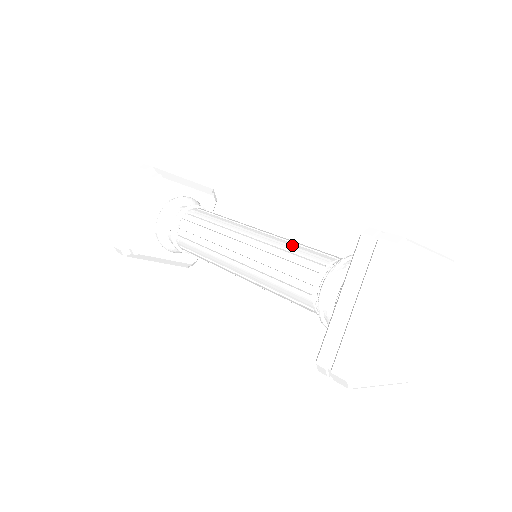
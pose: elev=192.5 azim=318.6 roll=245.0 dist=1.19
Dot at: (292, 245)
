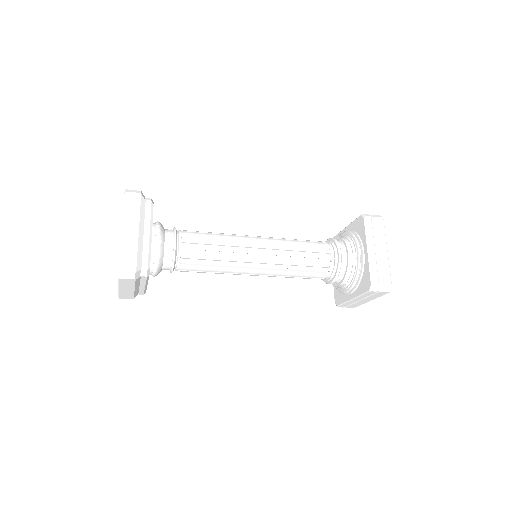
Dot at: (294, 239)
